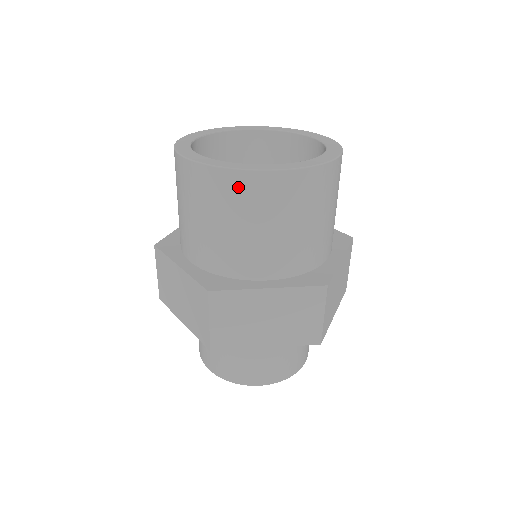
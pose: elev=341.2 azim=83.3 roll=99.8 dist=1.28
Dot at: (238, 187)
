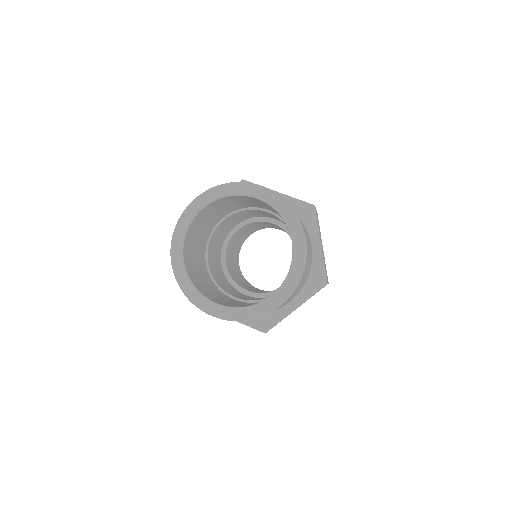
Dot at: occluded
